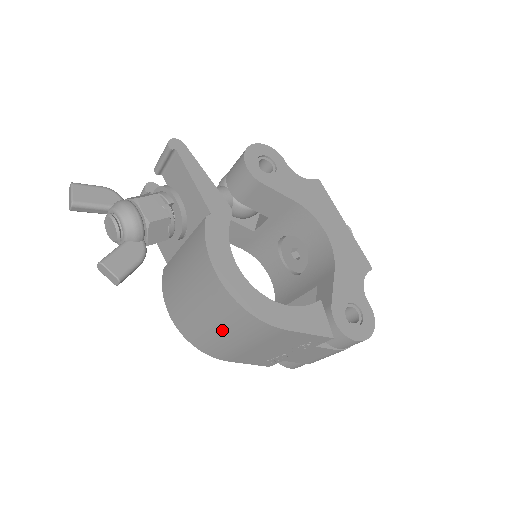
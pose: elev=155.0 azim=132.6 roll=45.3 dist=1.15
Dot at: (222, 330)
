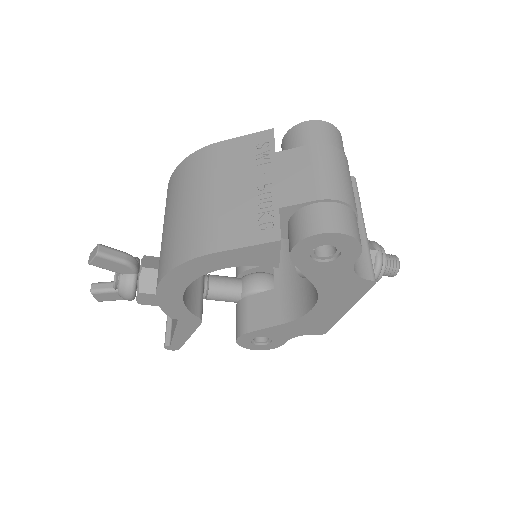
Dot at: (180, 204)
